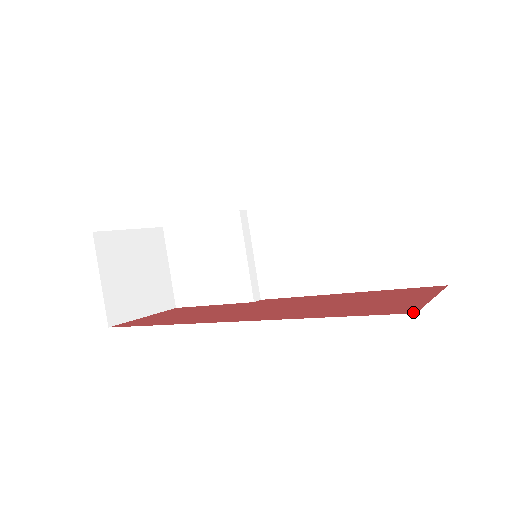
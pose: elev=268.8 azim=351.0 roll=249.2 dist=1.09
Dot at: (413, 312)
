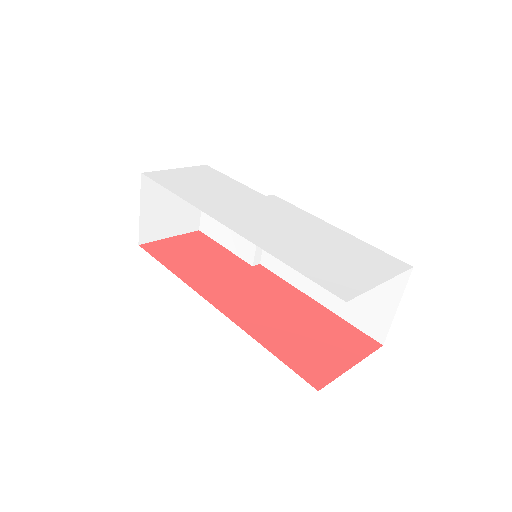
Dot at: (318, 388)
